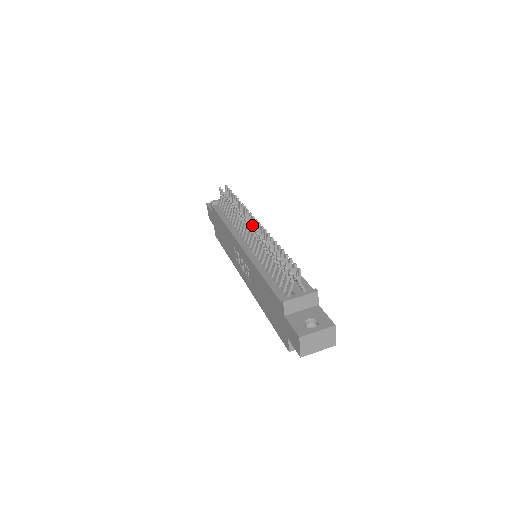
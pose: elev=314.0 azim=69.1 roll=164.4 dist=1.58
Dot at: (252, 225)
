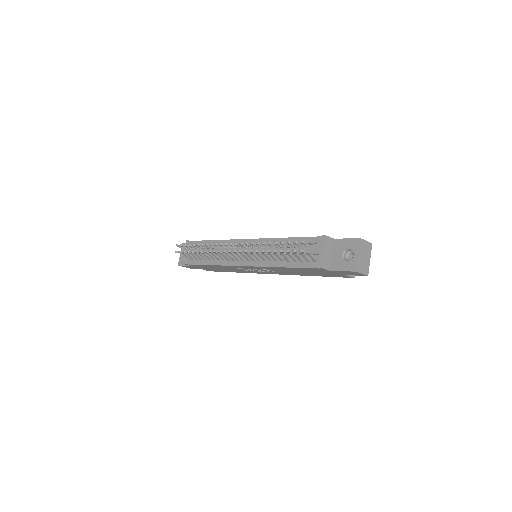
Dot at: occluded
